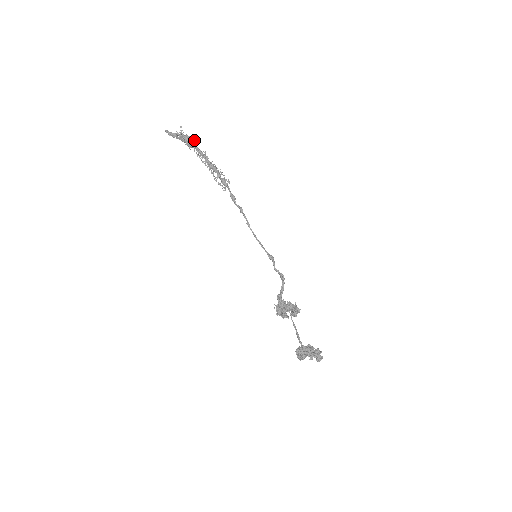
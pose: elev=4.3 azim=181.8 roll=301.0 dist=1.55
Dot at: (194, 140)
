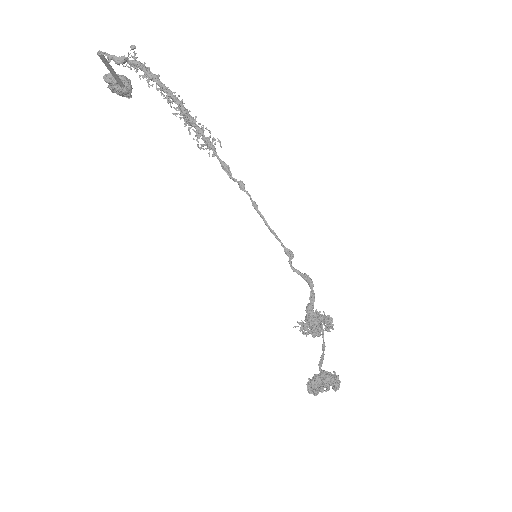
Dot at: (129, 82)
